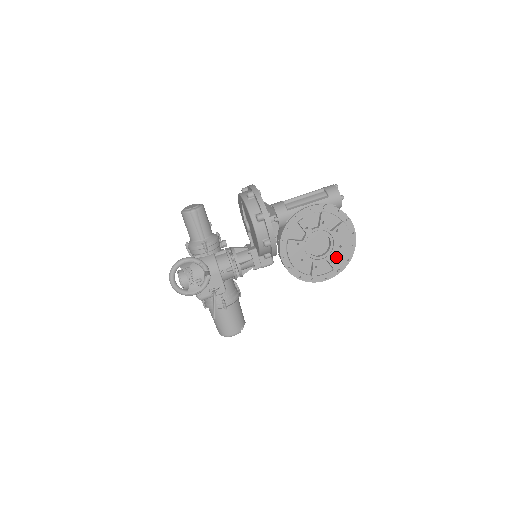
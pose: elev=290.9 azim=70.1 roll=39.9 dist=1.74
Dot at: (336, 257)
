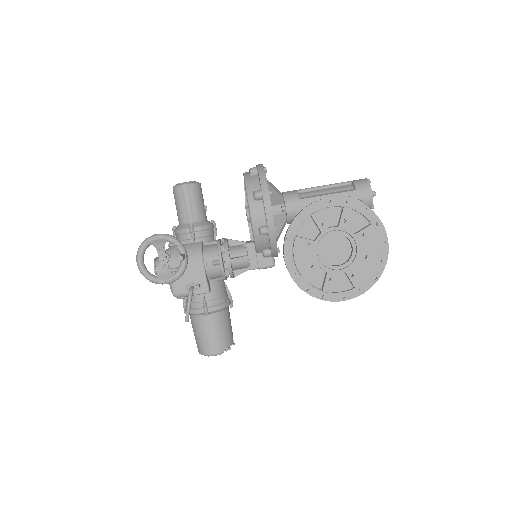
Dot at: (358, 270)
